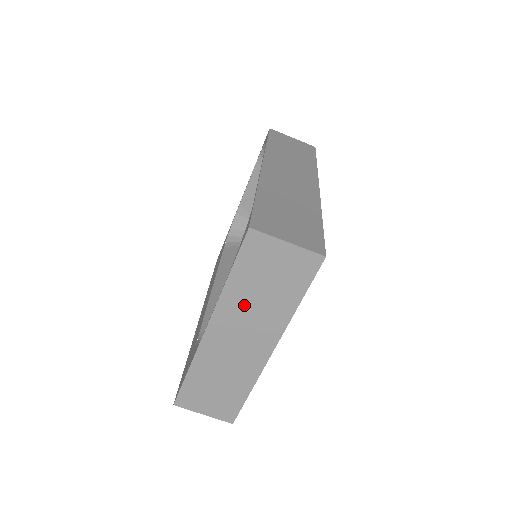
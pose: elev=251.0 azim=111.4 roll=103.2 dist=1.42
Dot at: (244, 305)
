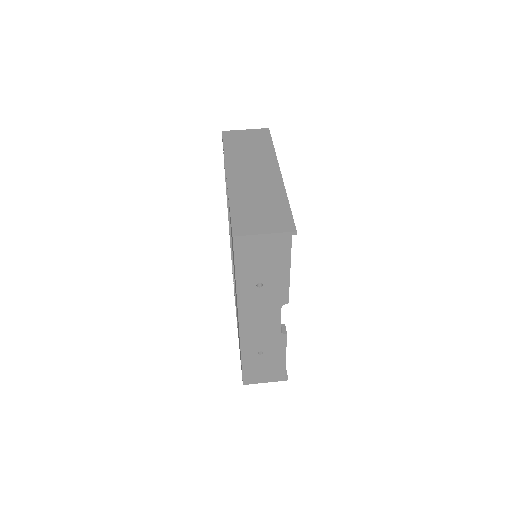
Dot at: (242, 157)
